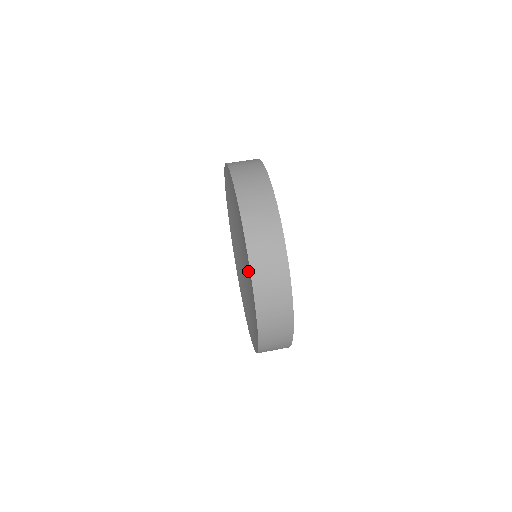
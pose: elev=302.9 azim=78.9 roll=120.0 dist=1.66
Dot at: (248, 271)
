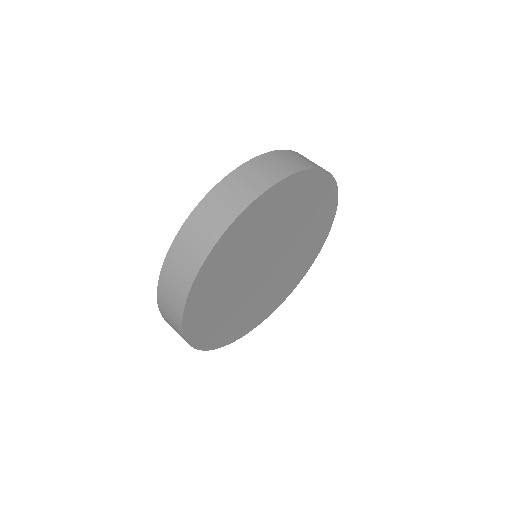
Dot at: occluded
